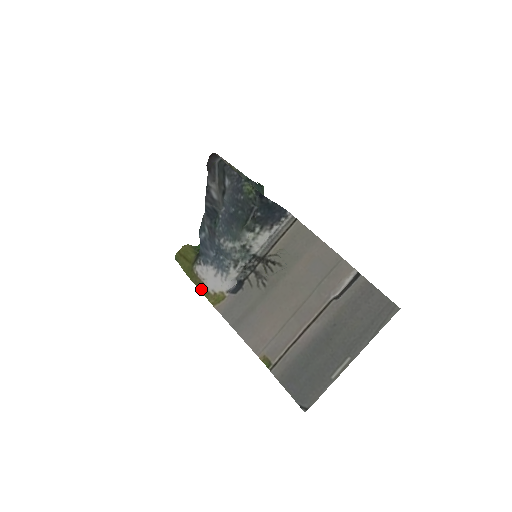
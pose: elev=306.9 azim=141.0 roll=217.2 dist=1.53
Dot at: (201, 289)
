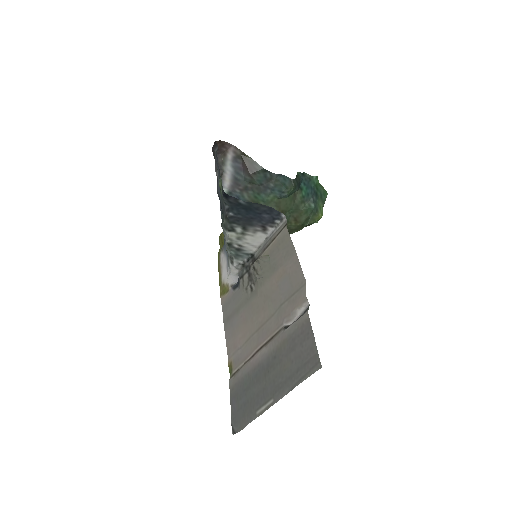
Dot at: (219, 276)
